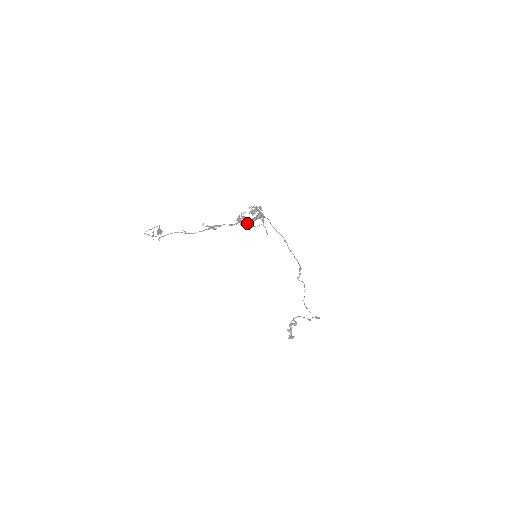
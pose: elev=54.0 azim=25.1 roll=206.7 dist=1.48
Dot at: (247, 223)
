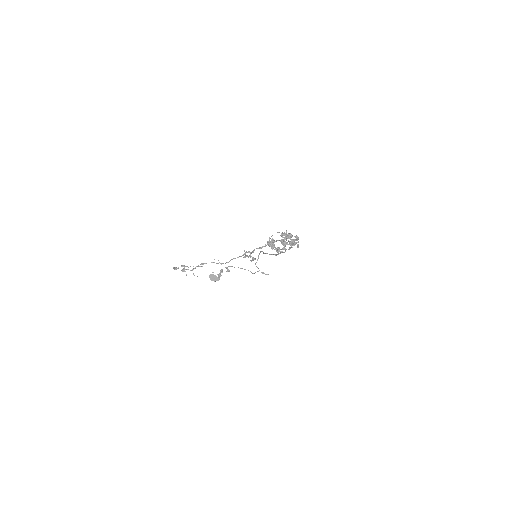
Dot at: occluded
